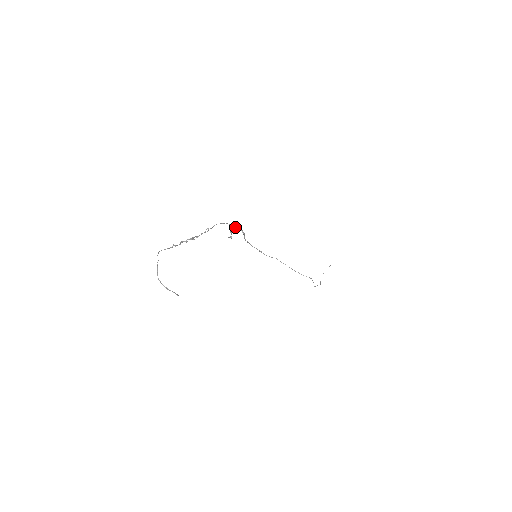
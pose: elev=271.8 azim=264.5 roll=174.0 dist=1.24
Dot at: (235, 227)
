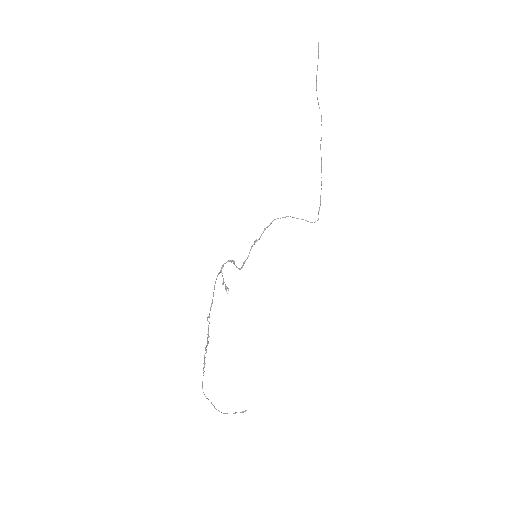
Dot at: (220, 270)
